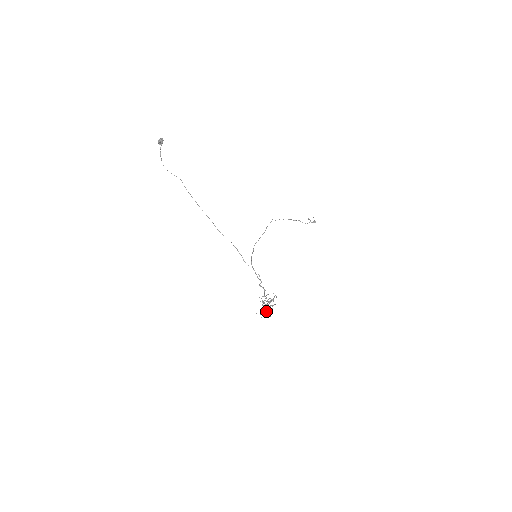
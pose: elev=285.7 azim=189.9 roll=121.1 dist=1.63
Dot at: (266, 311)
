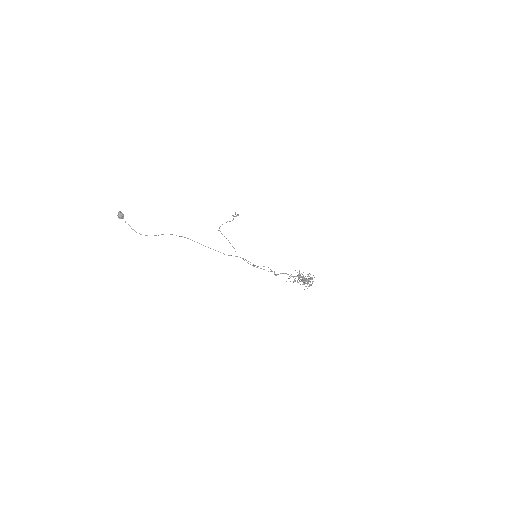
Dot at: (310, 281)
